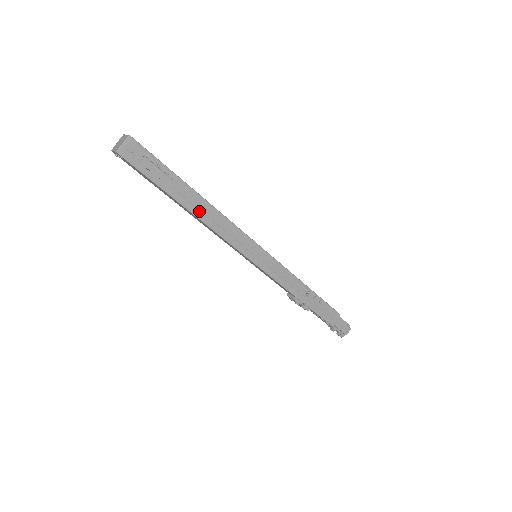
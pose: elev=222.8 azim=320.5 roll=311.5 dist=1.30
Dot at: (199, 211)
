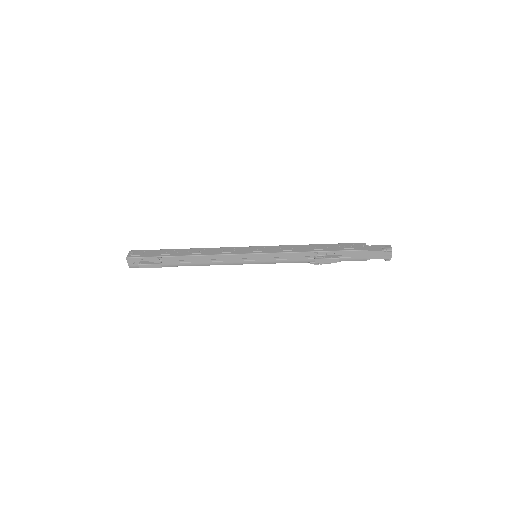
Dot at: (192, 263)
